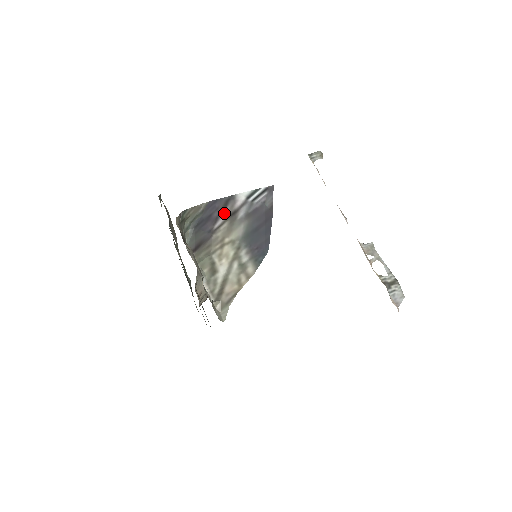
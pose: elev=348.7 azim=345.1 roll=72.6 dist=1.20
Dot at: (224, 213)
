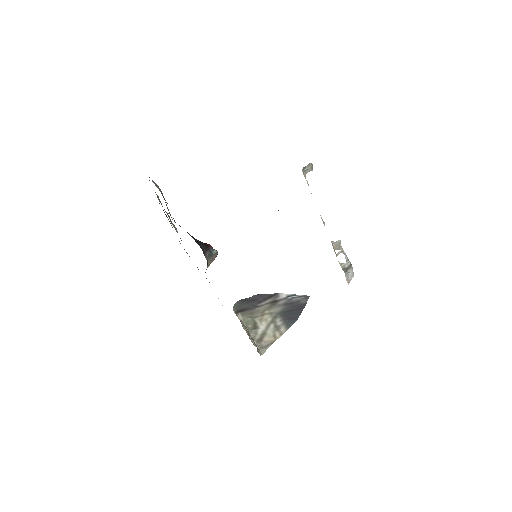
Dot at: (268, 300)
